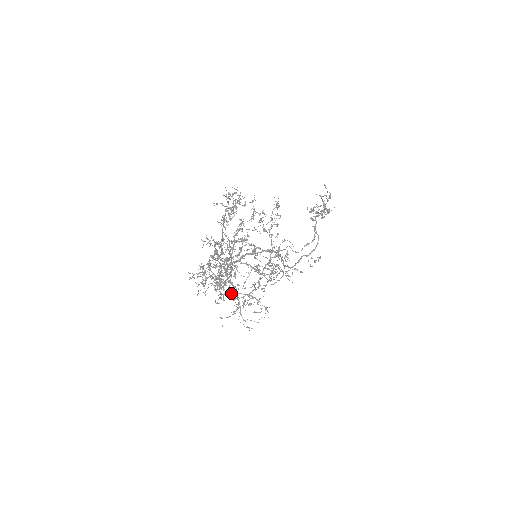
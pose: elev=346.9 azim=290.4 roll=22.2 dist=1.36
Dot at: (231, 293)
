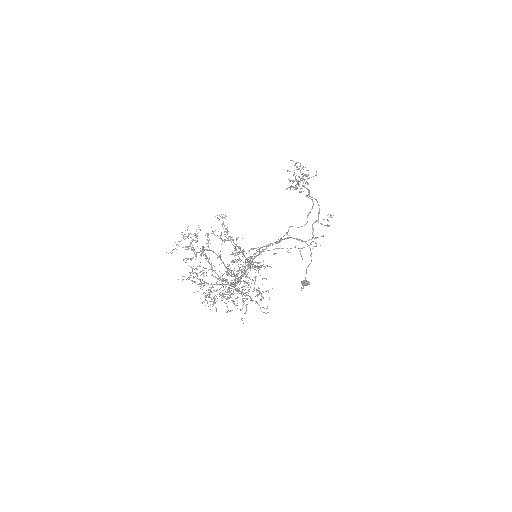
Dot at: occluded
